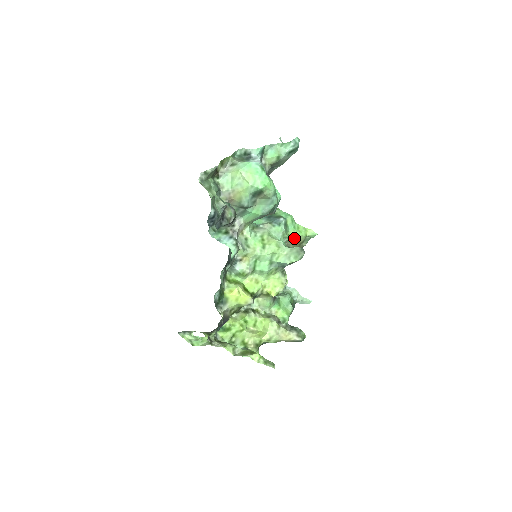
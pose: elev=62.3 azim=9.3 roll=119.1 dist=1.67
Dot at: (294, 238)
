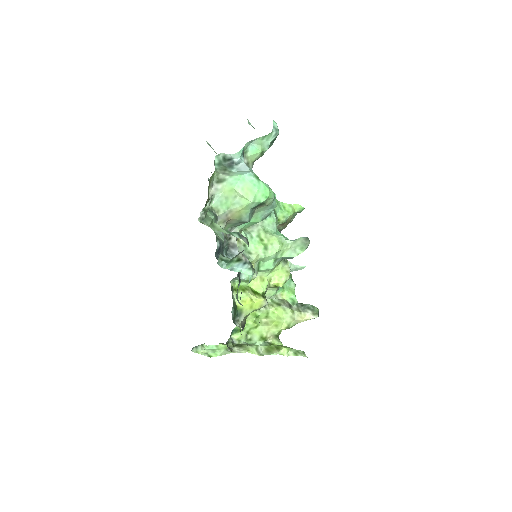
Dot at: (284, 221)
